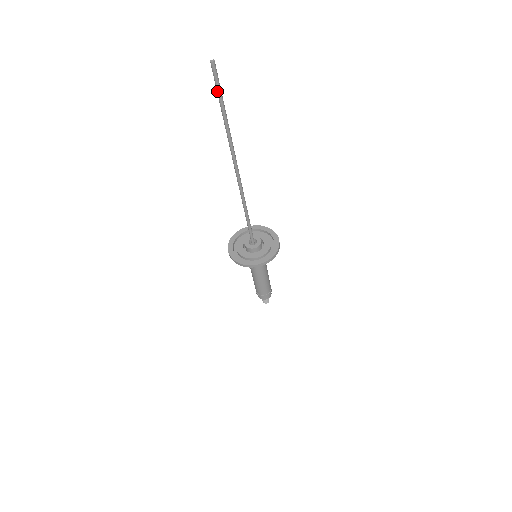
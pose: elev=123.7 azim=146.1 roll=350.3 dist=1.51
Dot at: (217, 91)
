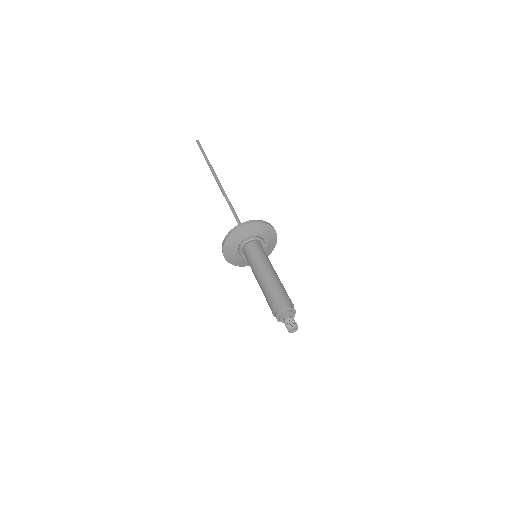
Dot at: (201, 150)
